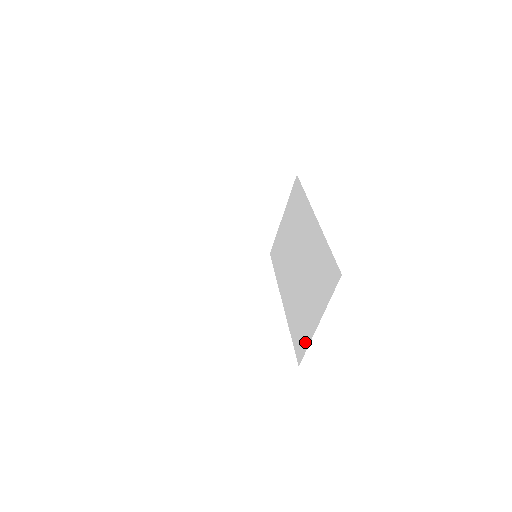
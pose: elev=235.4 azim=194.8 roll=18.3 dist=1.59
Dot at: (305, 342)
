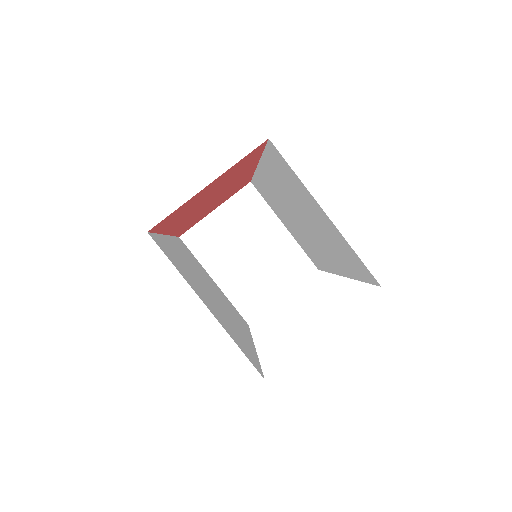
Dot at: (352, 254)
